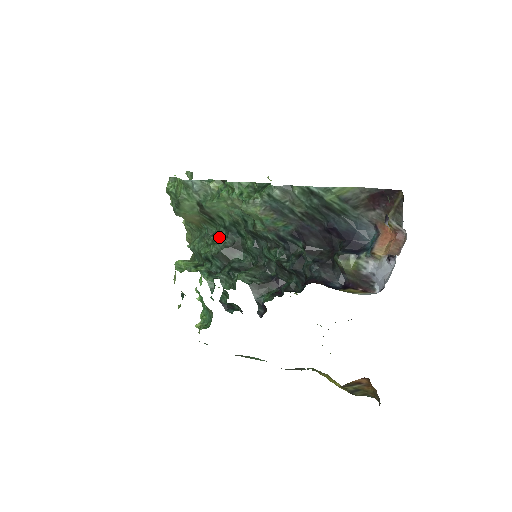
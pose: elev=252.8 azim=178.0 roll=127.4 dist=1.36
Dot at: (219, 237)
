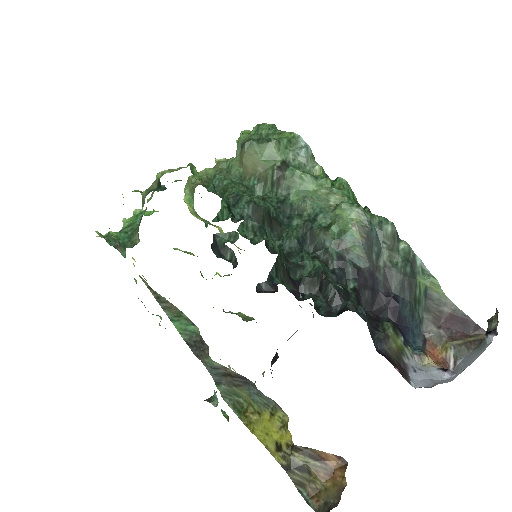
Dot at: occluded
